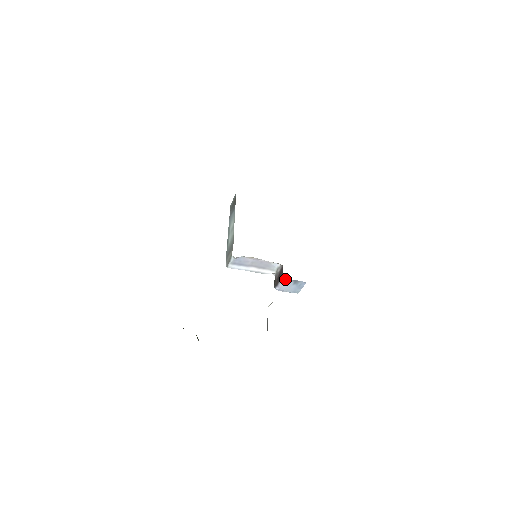
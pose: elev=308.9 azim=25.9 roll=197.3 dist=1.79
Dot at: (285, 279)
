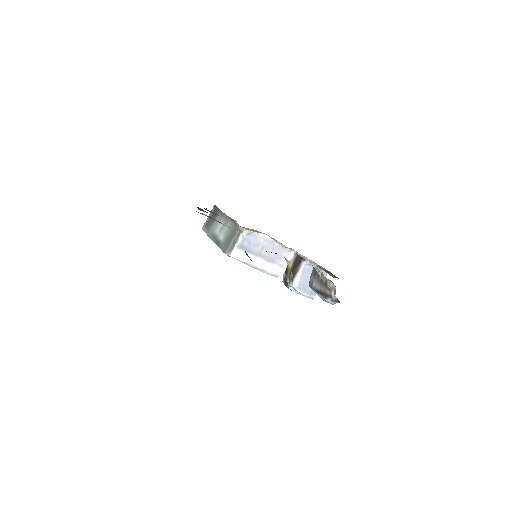
Dot at: (305, 266)
